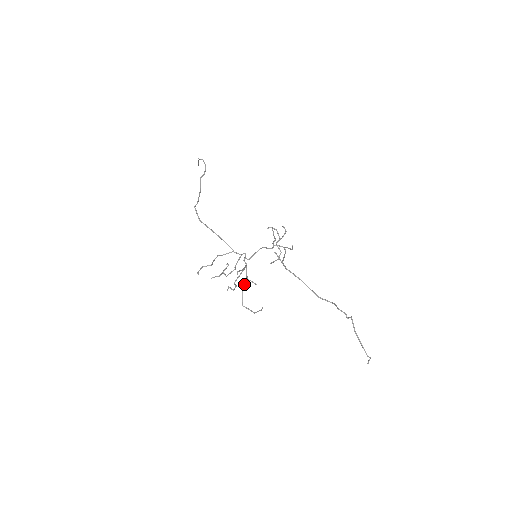
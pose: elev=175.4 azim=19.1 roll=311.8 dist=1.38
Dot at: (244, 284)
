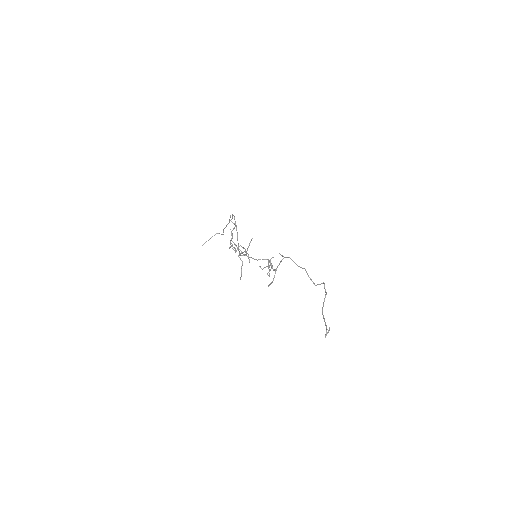
Dot at: (245, 252)
